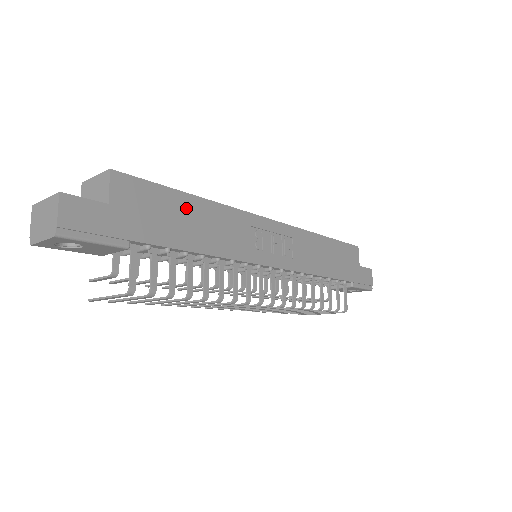
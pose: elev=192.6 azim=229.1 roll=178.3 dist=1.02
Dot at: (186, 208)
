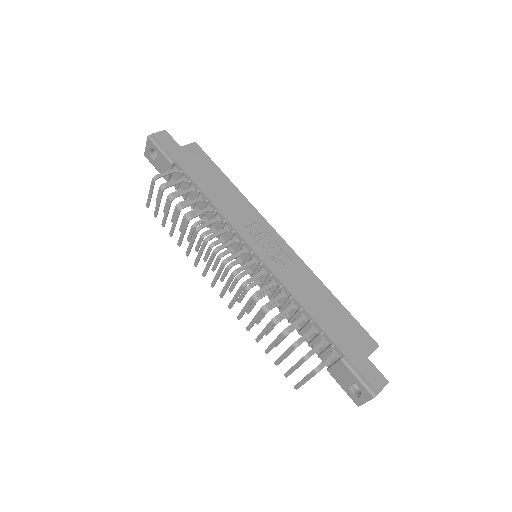
Dot at: (219, 179)
